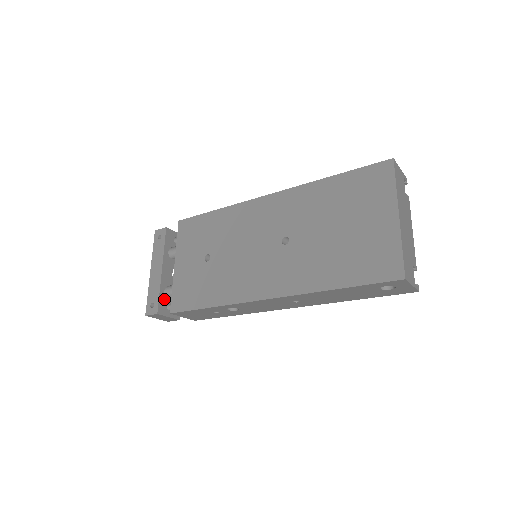
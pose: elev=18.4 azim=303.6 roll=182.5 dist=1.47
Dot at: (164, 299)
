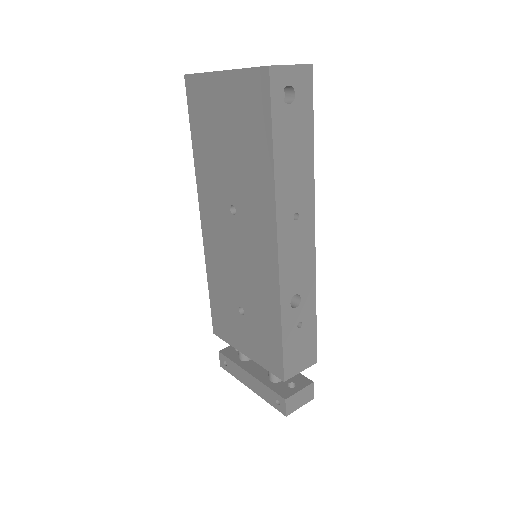
Dot at: (278, 386)
